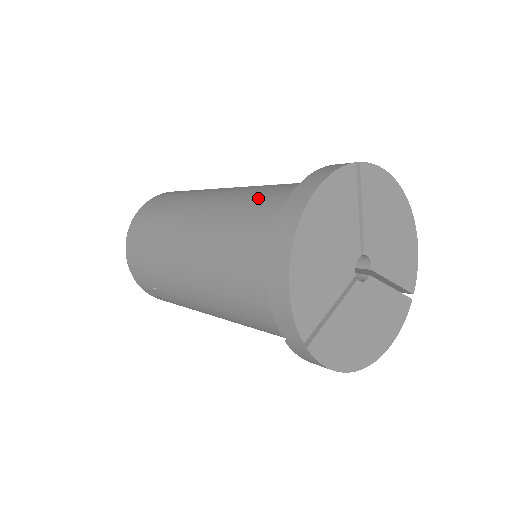
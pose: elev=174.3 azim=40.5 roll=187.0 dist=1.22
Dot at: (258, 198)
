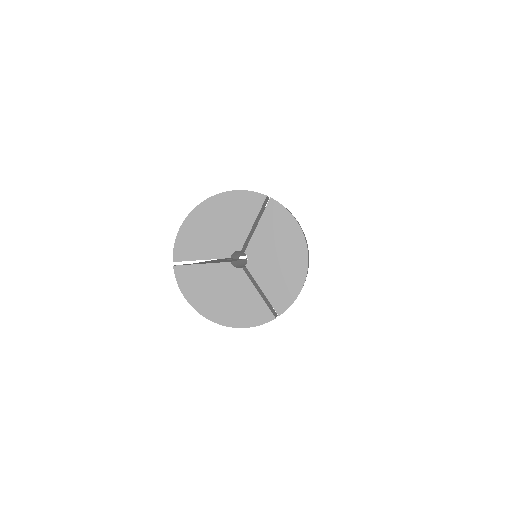
Dot at: occluded
